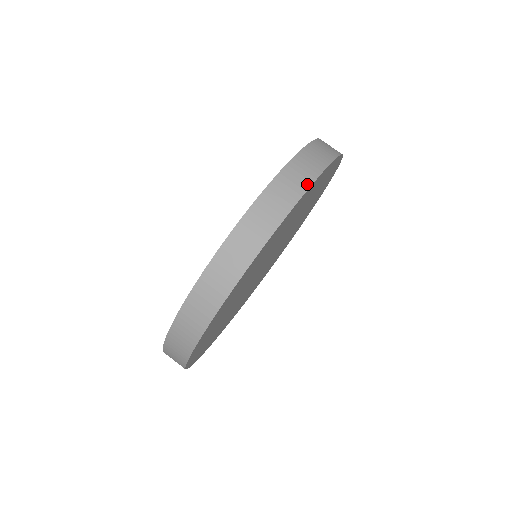
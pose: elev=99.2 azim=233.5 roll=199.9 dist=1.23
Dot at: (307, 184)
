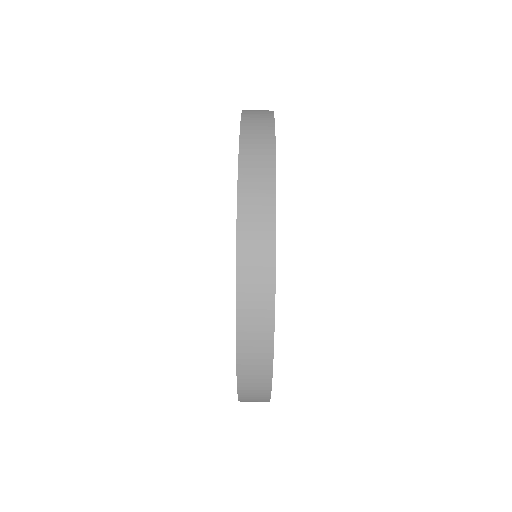
Dot at: (271, 247)
